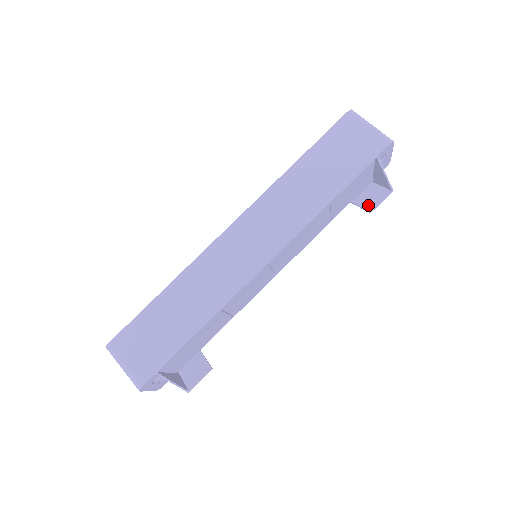
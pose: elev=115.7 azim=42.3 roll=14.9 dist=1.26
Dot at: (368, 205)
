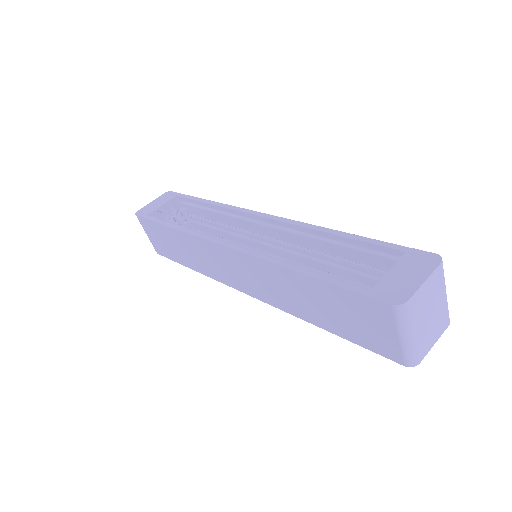
Dot at: occluded
